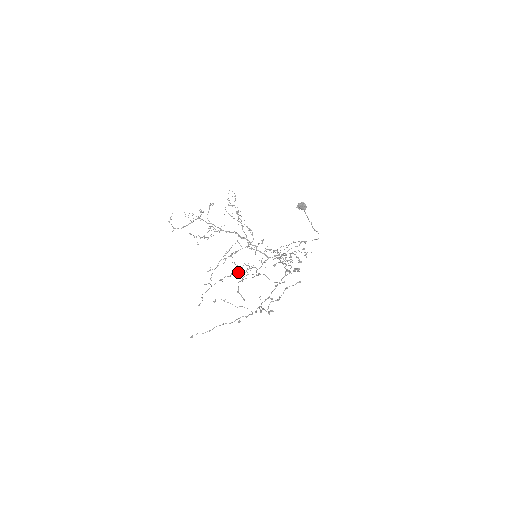
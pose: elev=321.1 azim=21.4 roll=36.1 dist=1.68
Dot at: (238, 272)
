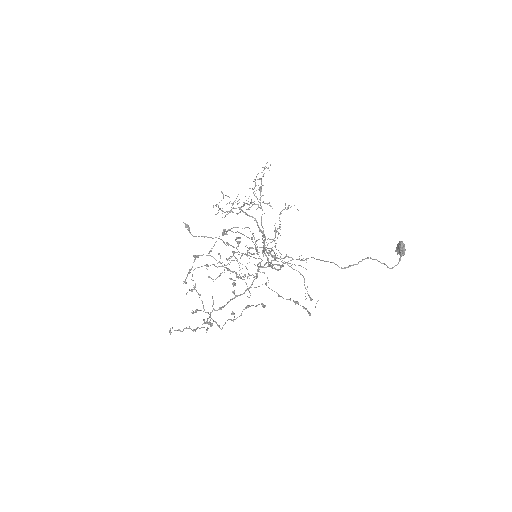
Dot at: occluded
